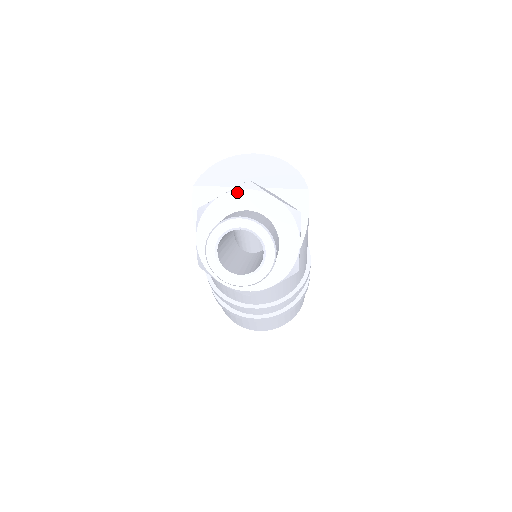
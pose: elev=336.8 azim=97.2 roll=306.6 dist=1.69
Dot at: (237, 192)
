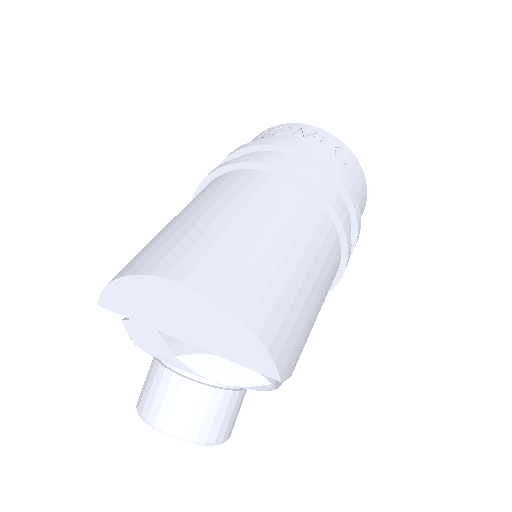
Dot at: (160, 359)
